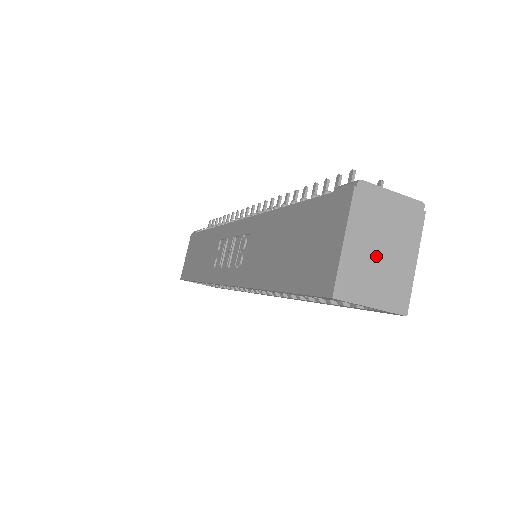
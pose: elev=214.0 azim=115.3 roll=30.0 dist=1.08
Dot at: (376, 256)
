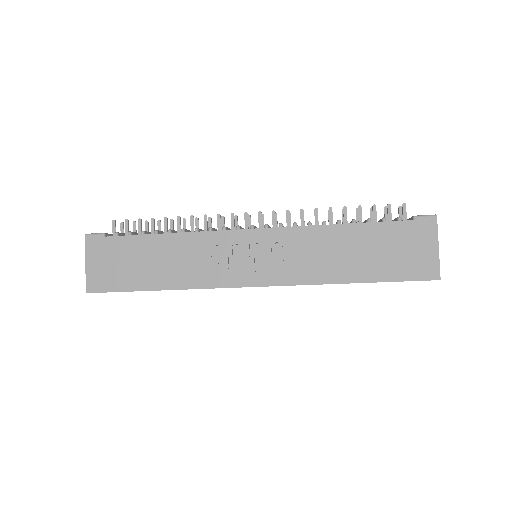
Dot at: occluded
